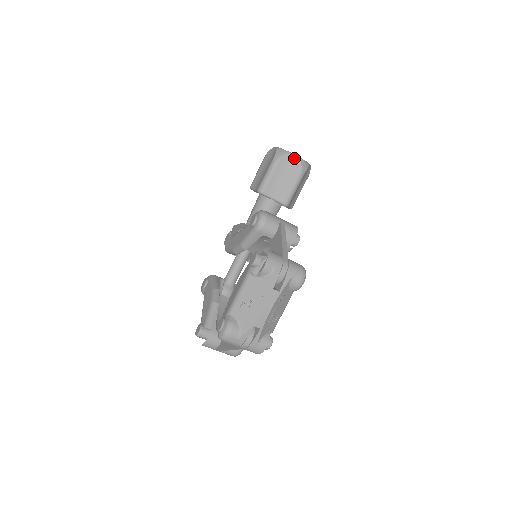
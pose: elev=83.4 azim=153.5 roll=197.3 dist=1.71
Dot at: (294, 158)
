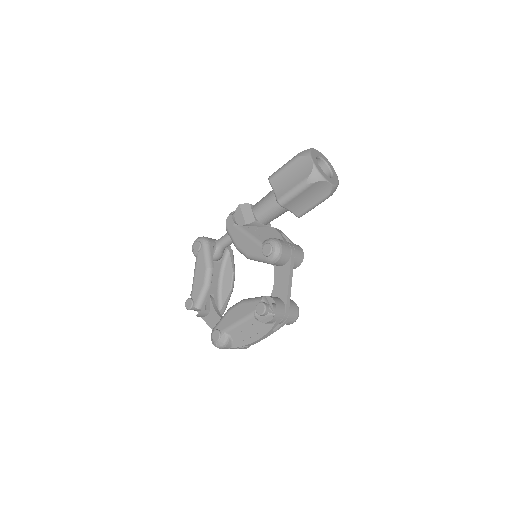
Dot at: (327, 185)
